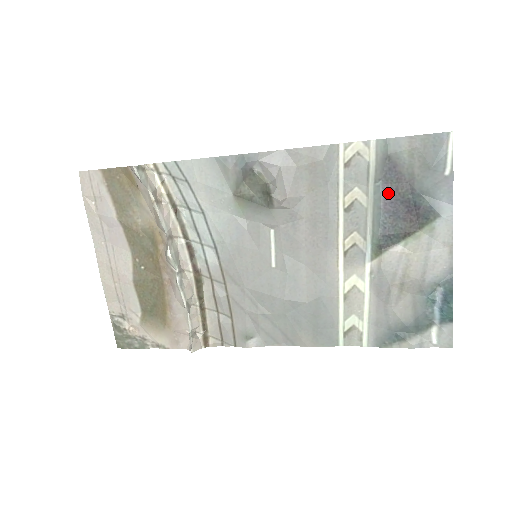
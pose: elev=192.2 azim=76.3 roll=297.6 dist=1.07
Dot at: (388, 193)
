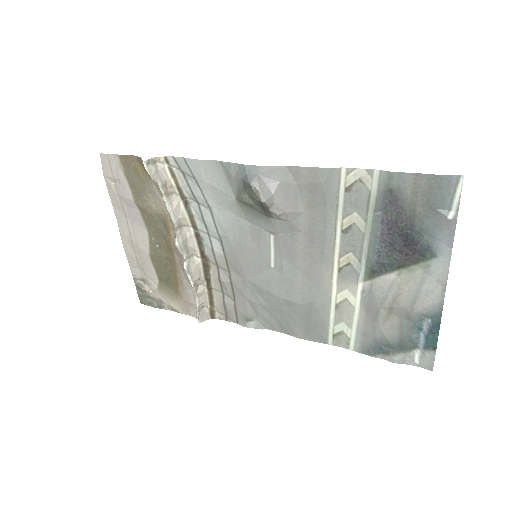
Dot at: (387, 224)
